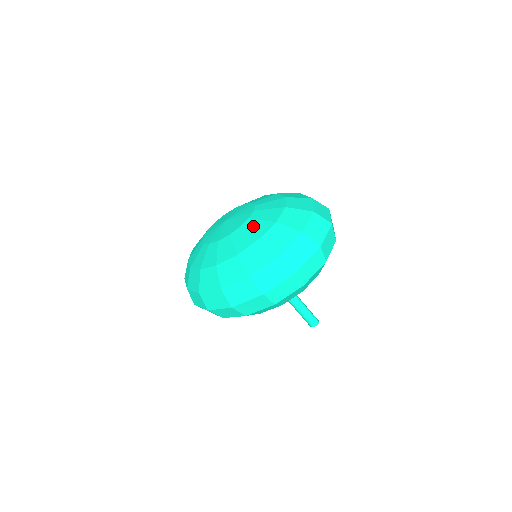
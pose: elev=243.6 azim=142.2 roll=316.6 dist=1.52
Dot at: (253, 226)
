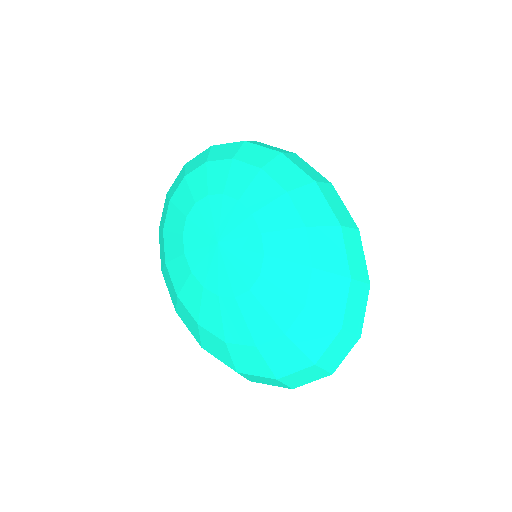
Dot at: (253, 314)
